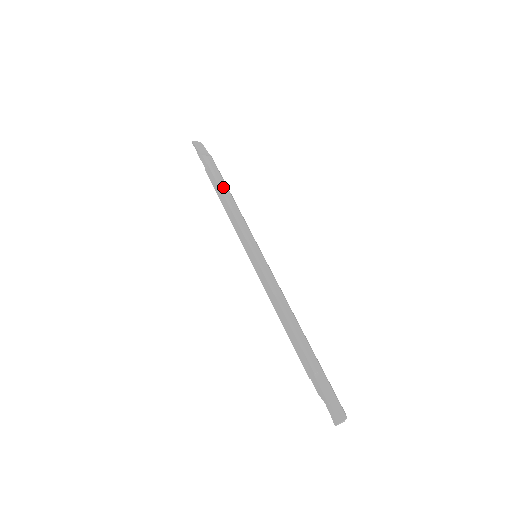
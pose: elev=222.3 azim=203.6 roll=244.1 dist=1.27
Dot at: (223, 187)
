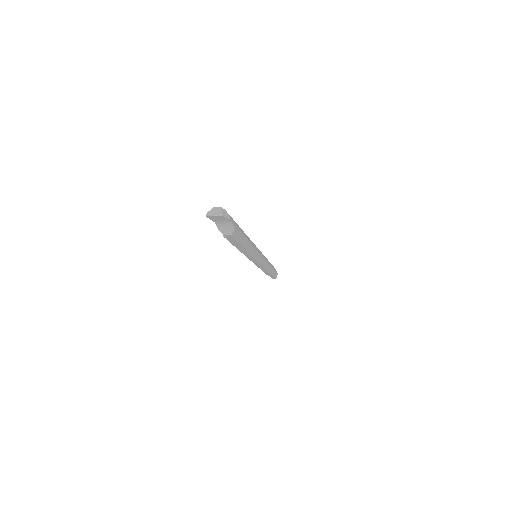
Dot at: occluded
